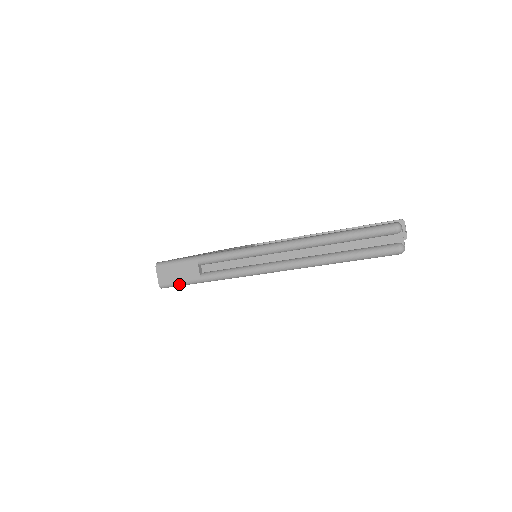
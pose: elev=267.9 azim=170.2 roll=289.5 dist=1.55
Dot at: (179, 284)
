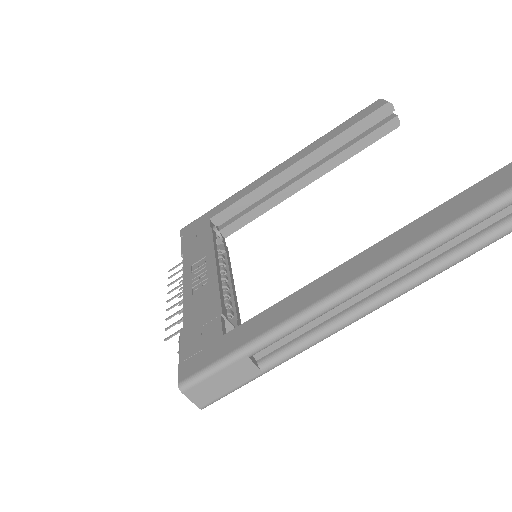
Dot at: occluded
